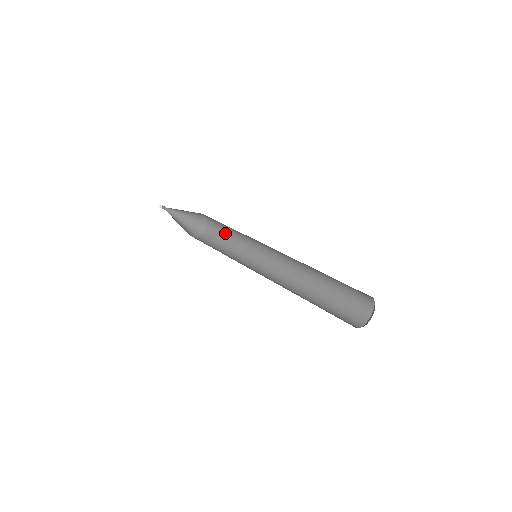
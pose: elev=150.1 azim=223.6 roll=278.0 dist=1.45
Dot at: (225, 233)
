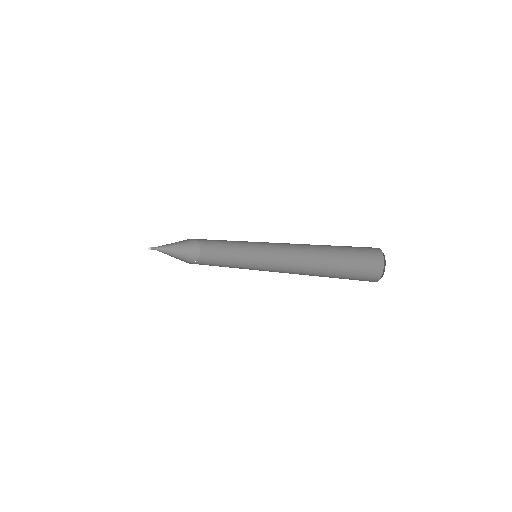
Dot at: (218, 245)
